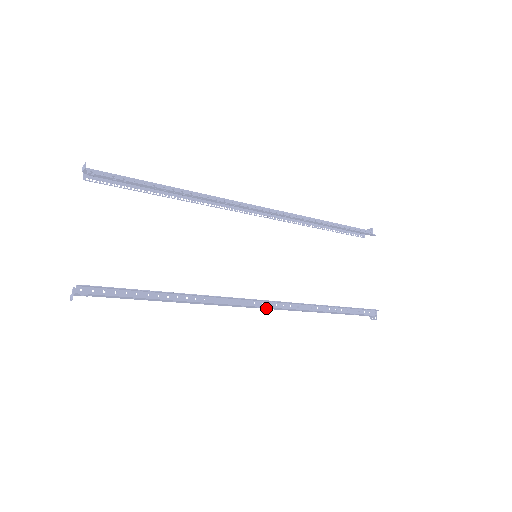
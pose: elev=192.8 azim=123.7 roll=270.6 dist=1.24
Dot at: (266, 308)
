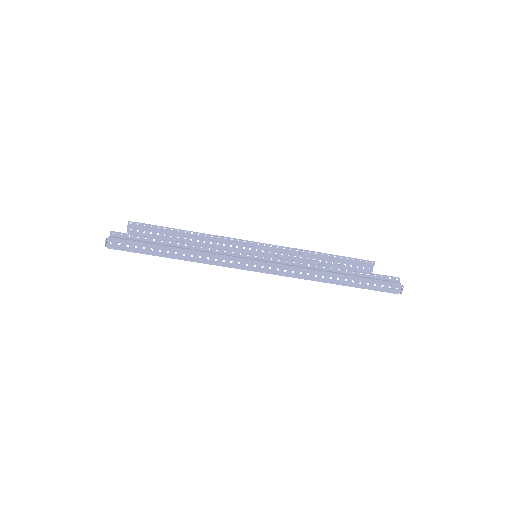
Dot at: (272, 271)
